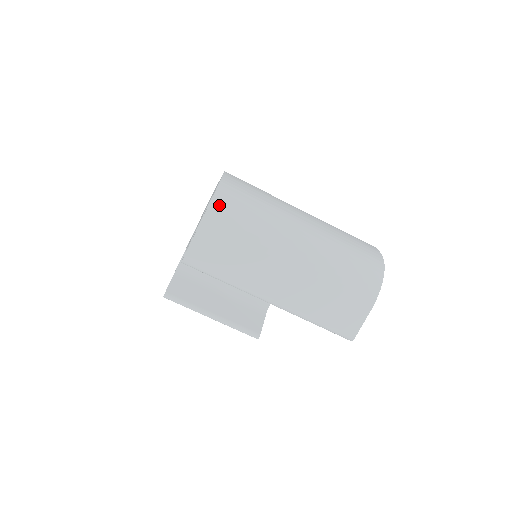
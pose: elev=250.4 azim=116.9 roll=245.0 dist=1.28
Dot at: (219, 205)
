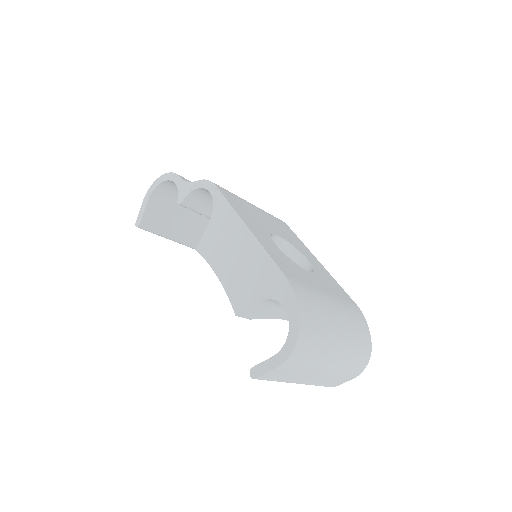
Dot at: (296, 354)
